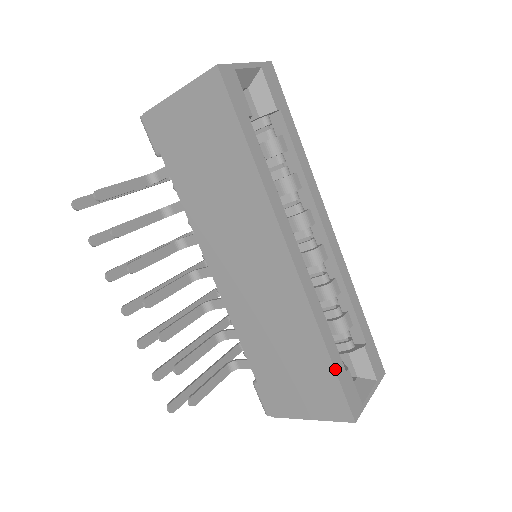
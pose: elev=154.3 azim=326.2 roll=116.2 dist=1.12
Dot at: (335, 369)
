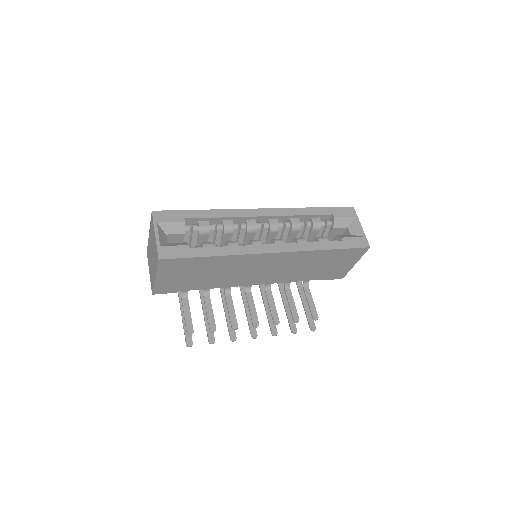
Dot at: (339, 249)
